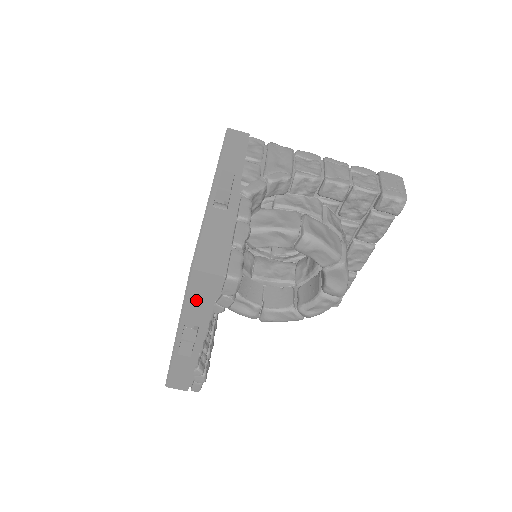
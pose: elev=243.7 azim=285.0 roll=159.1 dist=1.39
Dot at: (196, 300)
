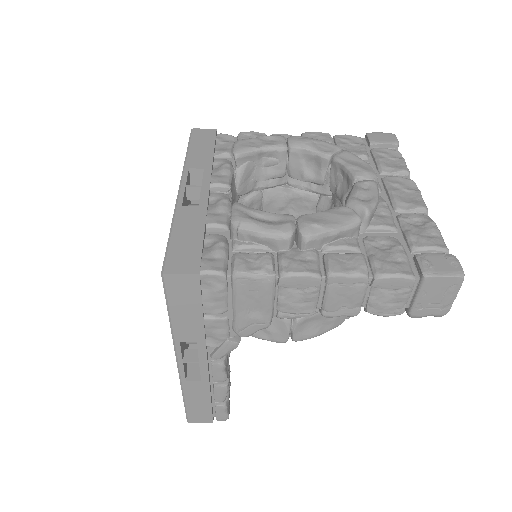
Dot at: occluded
